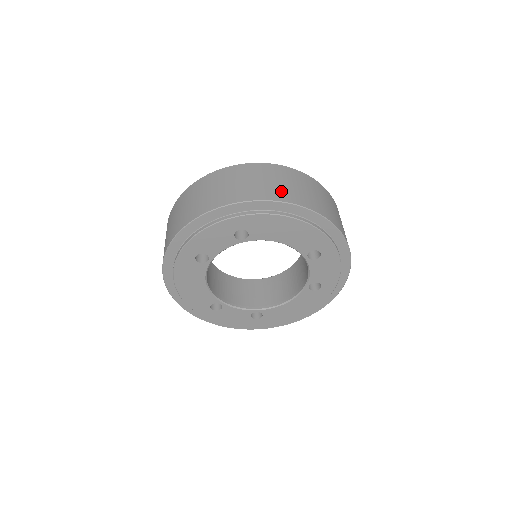
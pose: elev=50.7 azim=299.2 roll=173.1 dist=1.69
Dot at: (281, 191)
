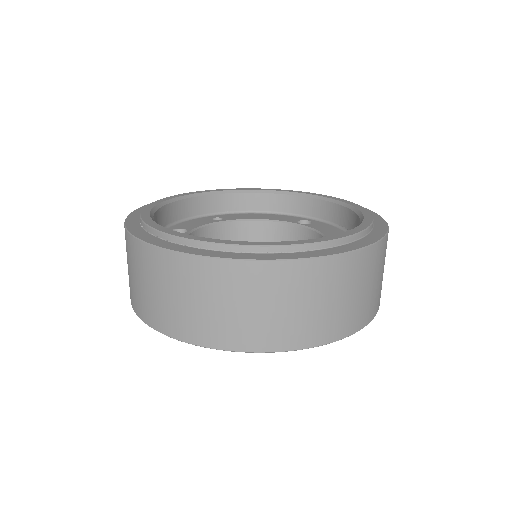
Dot at: (362, 310)
